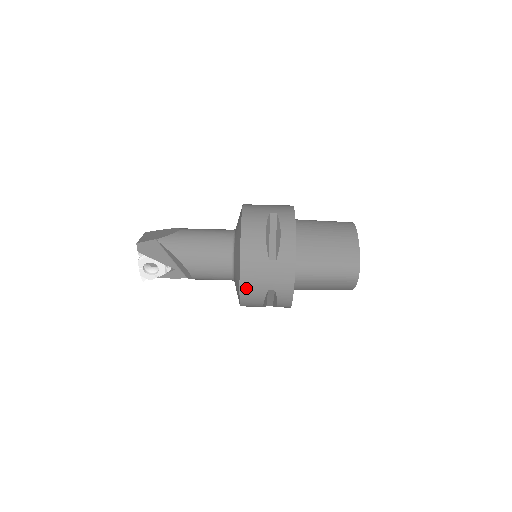
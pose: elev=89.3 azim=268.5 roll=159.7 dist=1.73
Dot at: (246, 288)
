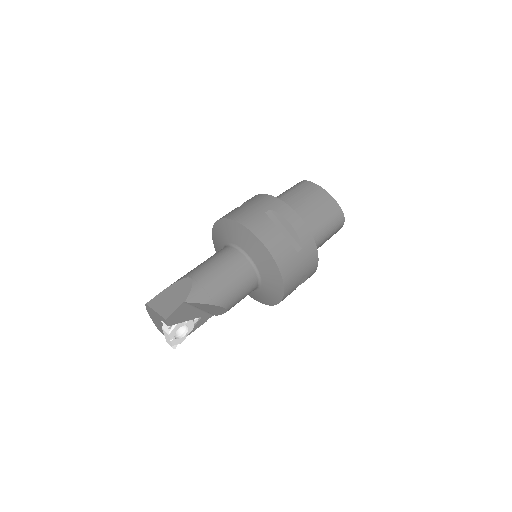
Dot at: (288, 288)
